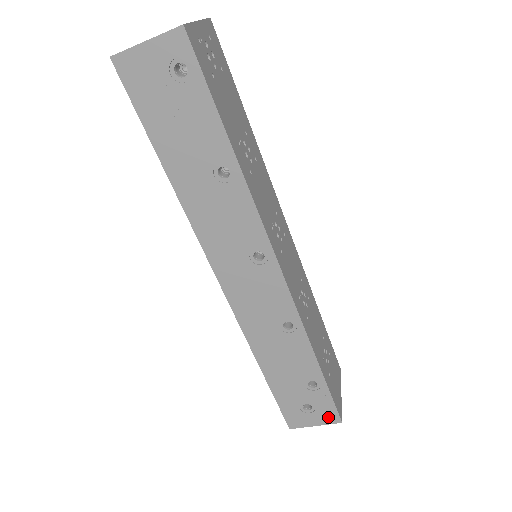
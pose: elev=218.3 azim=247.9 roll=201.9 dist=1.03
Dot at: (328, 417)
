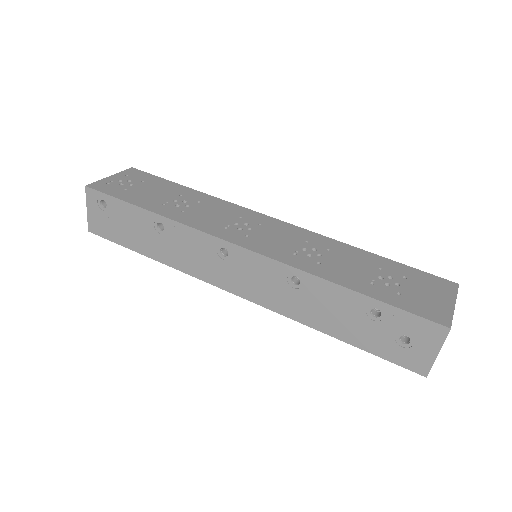
Dot at: (432, 334)
